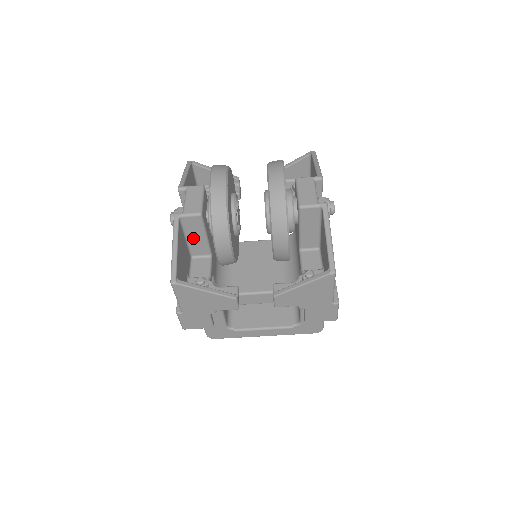
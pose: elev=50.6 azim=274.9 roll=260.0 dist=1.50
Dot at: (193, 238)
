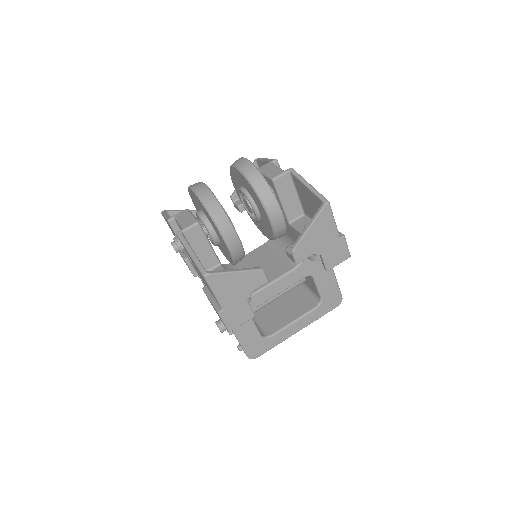
Dot at: (200, 251)
